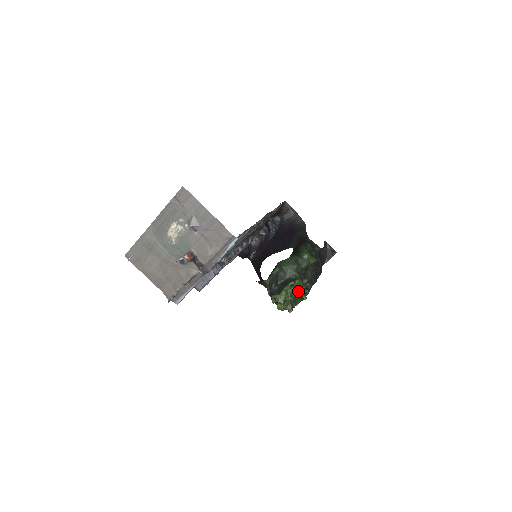
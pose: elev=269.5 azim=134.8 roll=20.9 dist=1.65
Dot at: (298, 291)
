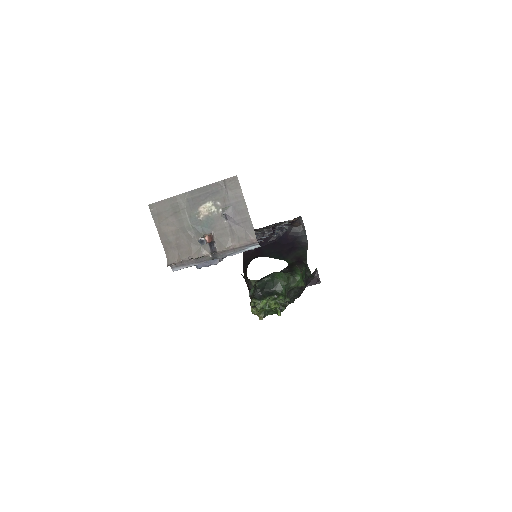
Dot at: (278, 306)
